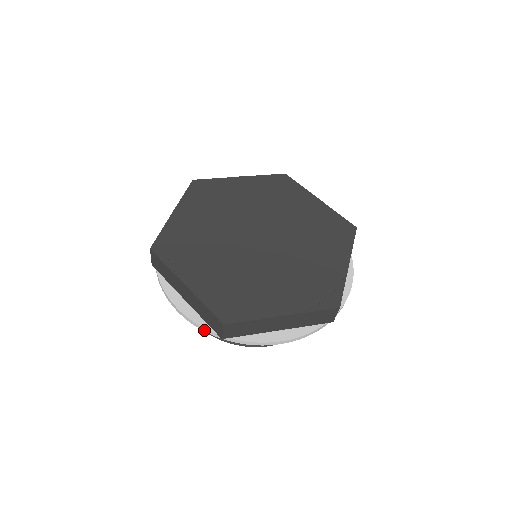
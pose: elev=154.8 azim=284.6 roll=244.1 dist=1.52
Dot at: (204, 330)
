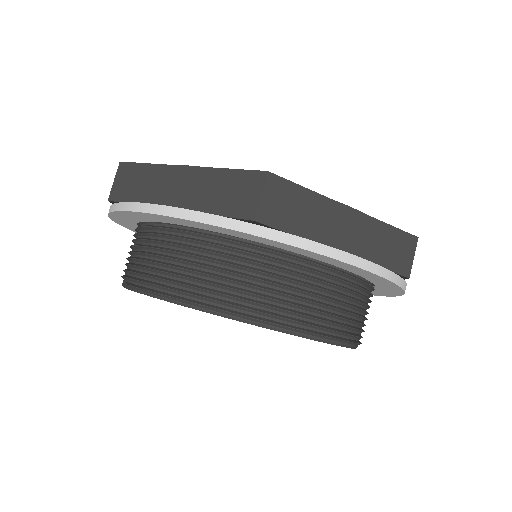
Dot at: (215, 222)
